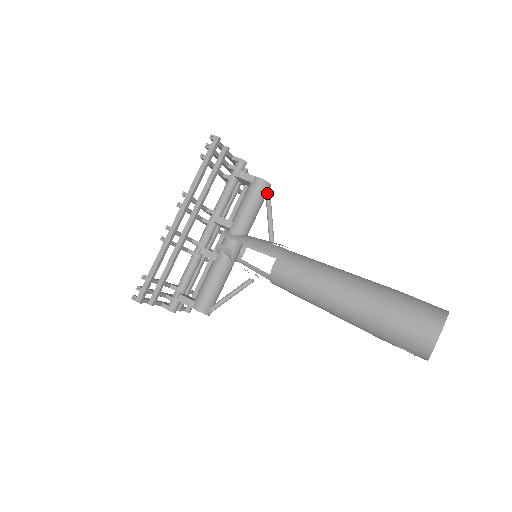
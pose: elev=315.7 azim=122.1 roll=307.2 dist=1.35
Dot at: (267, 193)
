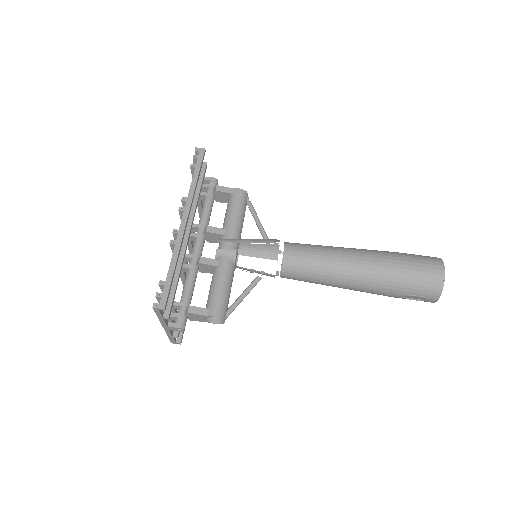
Dot at: (247, 203)
